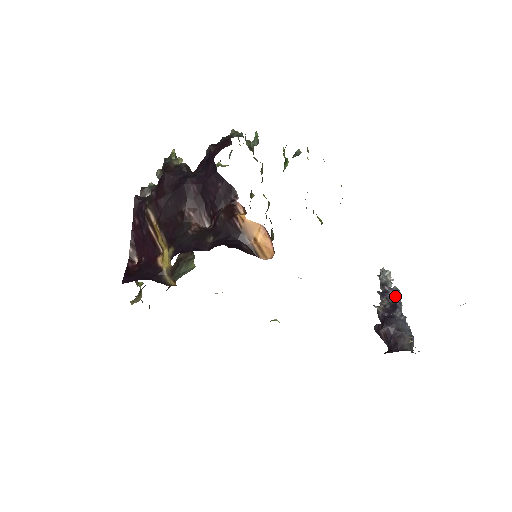
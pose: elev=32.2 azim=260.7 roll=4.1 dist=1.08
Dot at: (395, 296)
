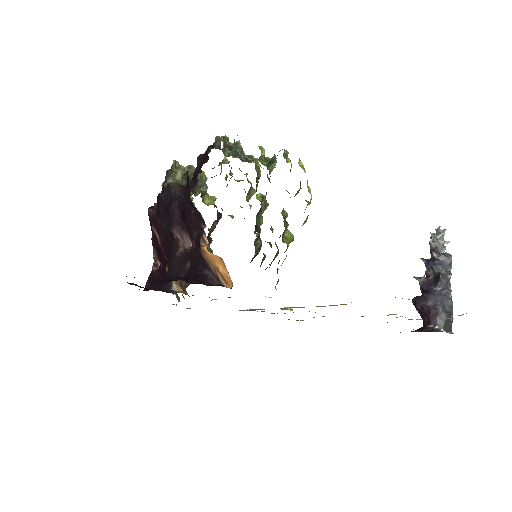
Dot at: (442, 265)
